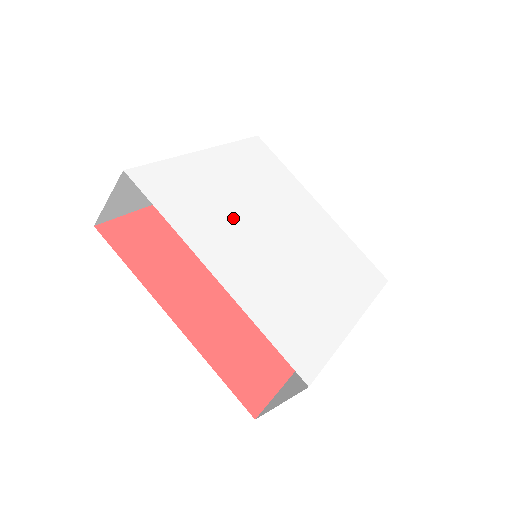
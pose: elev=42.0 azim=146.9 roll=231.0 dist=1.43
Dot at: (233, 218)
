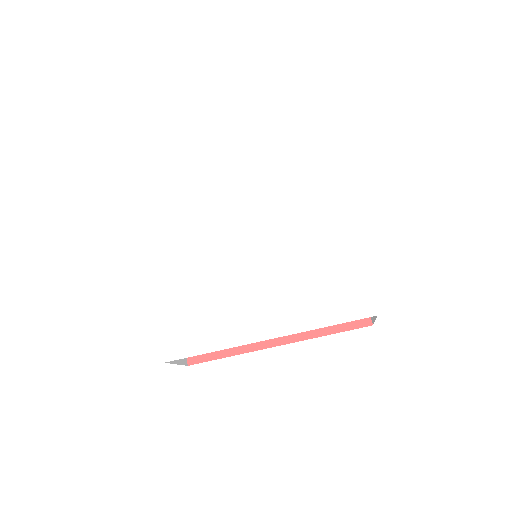
Dot at: (225, 285)
